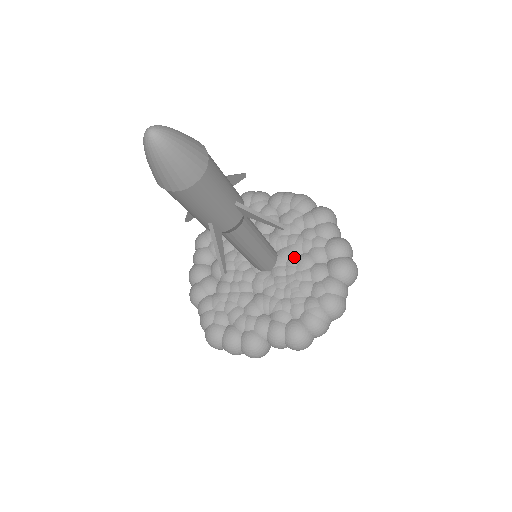
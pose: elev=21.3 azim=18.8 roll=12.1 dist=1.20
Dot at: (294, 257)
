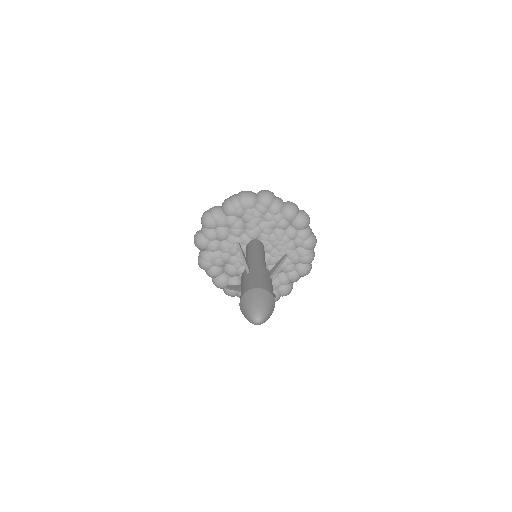
Dot at: (271, 236)
